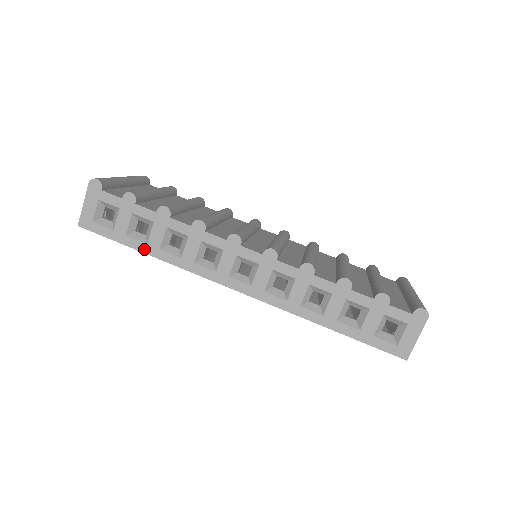
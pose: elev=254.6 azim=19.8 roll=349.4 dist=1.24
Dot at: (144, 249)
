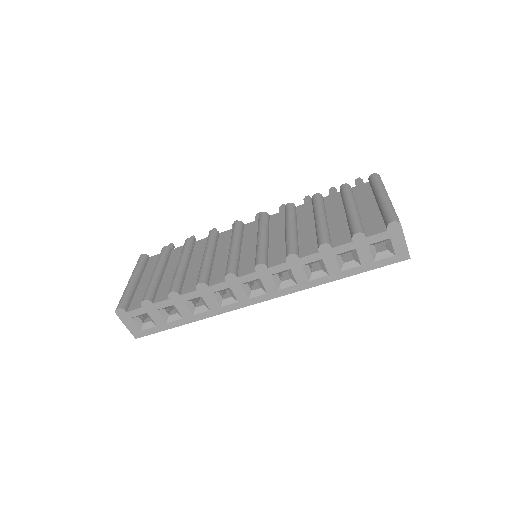
Dot at: (184, 322)
